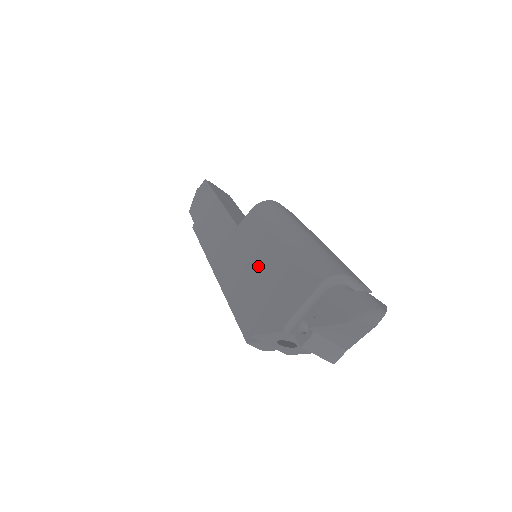
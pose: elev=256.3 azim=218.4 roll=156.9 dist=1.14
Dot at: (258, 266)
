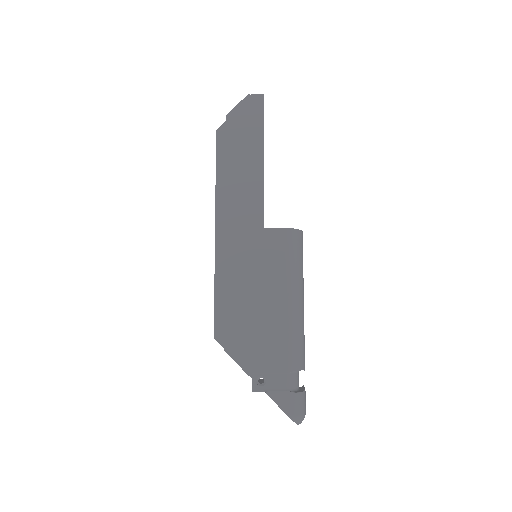
Dot at: (260, 299)
